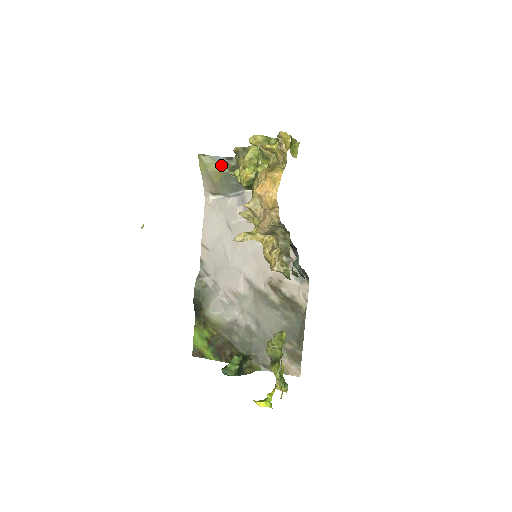
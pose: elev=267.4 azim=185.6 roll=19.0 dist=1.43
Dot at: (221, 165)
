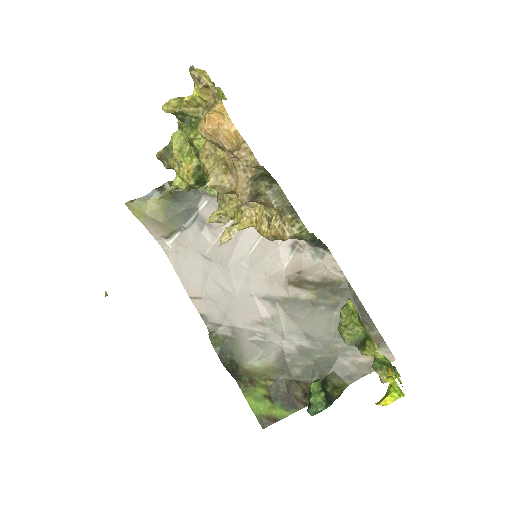
Dot at: (156, 200)
